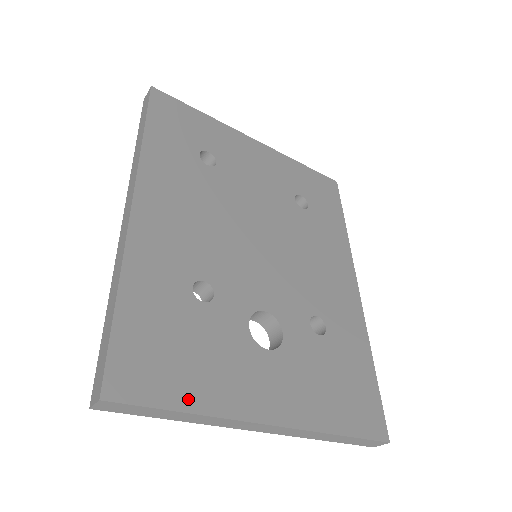
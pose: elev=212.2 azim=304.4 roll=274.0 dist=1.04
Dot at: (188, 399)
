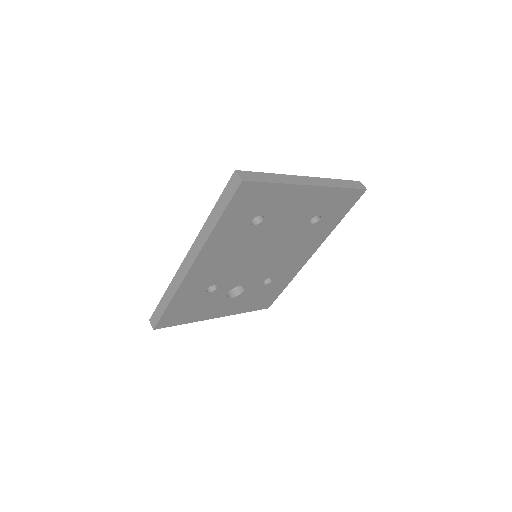
Dot at: (186, 321)
